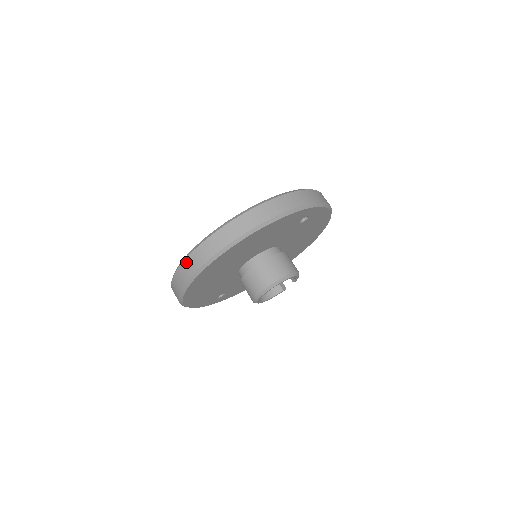
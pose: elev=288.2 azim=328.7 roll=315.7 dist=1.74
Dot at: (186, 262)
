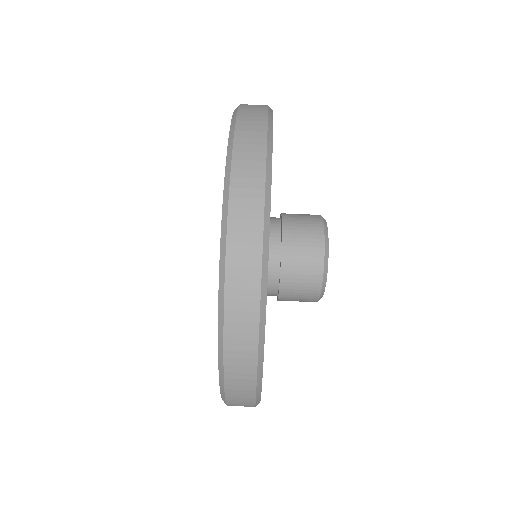
Dot at: (229, 334)
